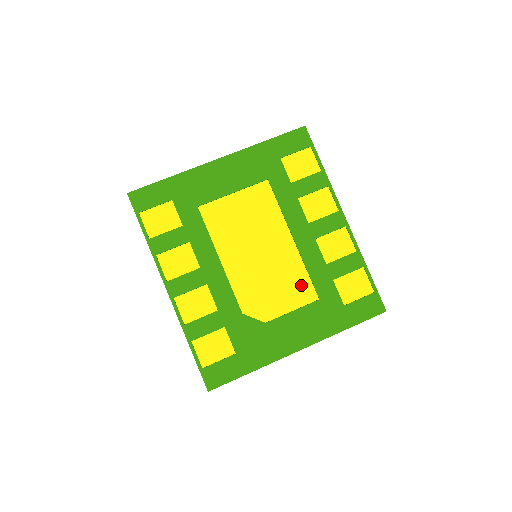
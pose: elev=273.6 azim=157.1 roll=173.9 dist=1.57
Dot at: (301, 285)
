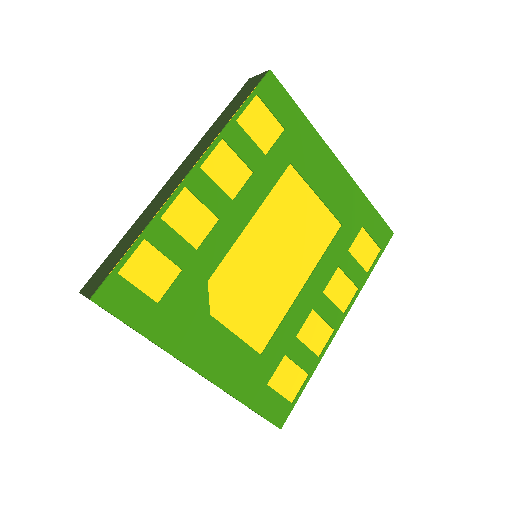
Dot at: (265, 326)
